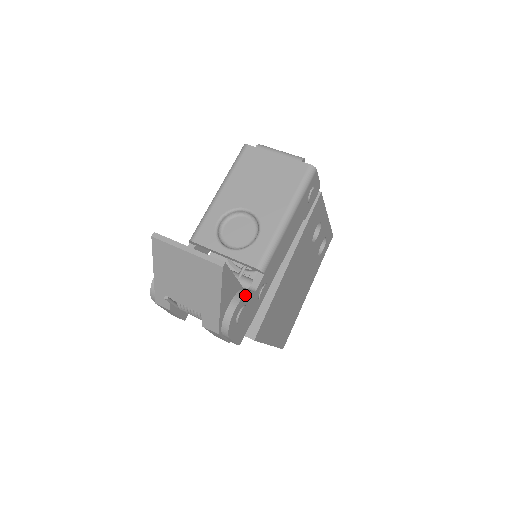
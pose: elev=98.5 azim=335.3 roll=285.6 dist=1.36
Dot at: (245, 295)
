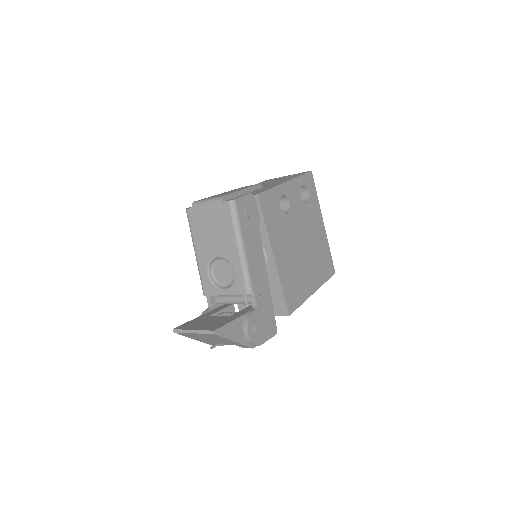
Dot at: (249, 320)
